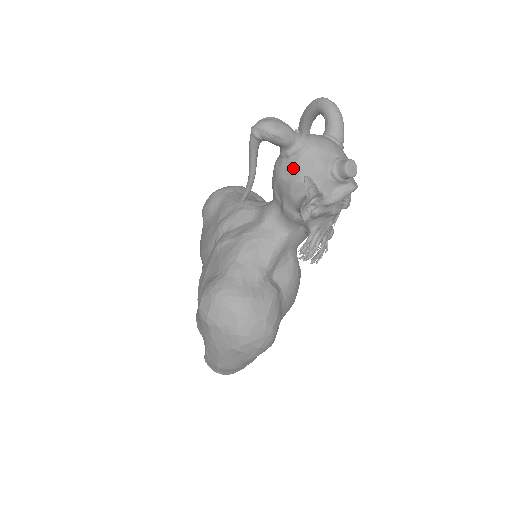
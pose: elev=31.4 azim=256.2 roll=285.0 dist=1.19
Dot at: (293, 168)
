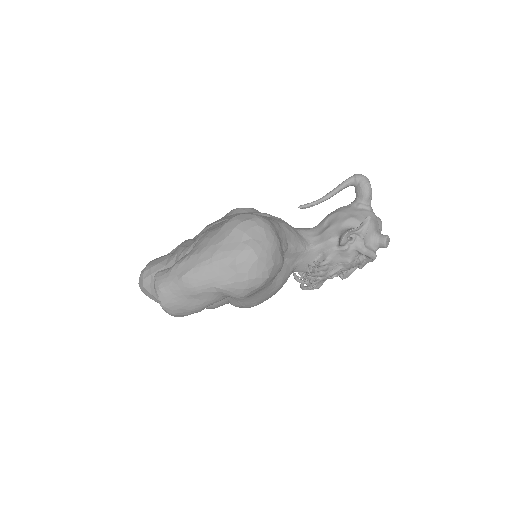
Dot at: (358, 212)
